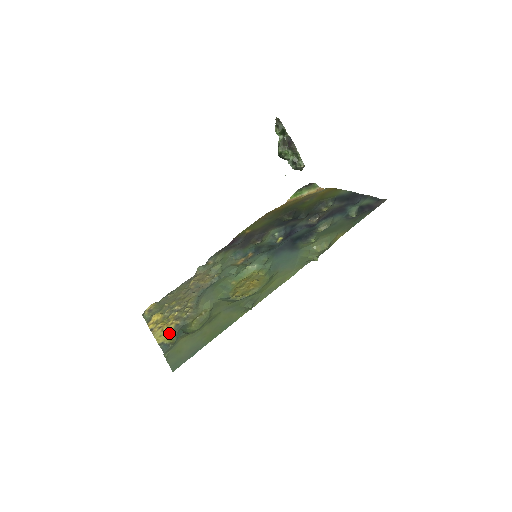
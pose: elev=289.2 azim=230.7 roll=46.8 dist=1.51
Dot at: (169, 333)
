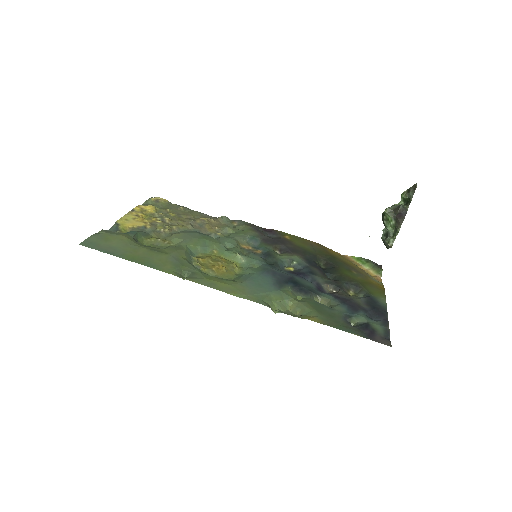
Dot at: (132, 225)
